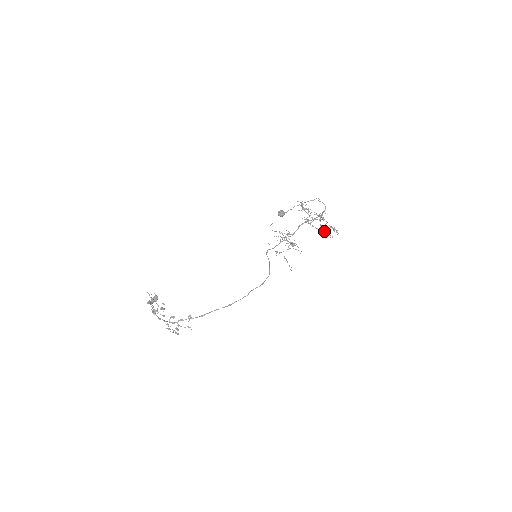
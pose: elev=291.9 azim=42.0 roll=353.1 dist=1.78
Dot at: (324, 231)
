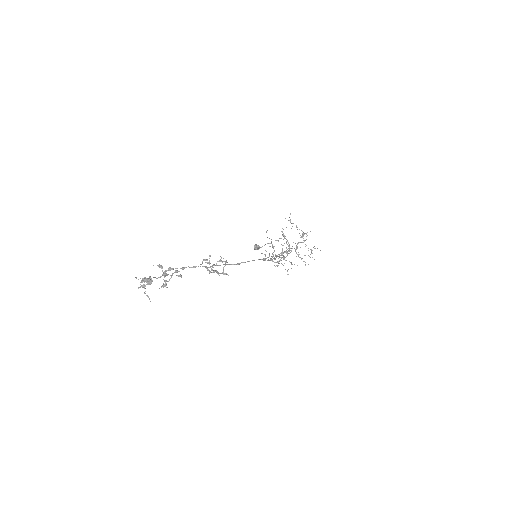
Dot at: (301, 258)
